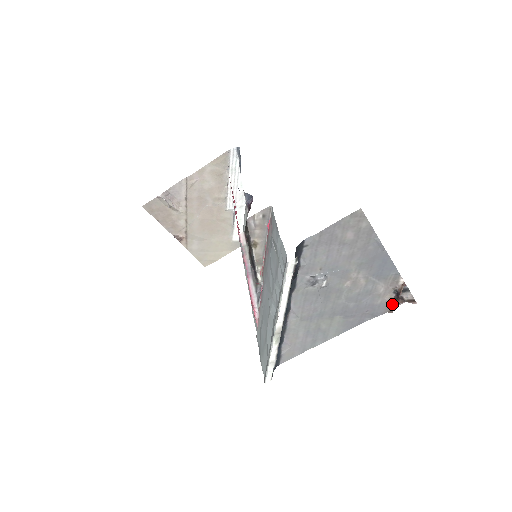
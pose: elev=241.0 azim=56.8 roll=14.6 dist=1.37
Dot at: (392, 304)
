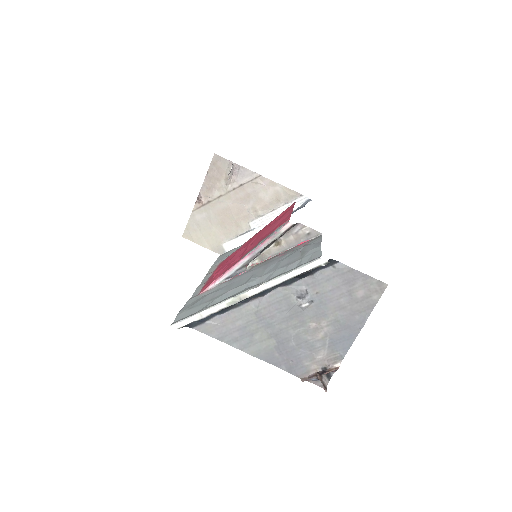
Dot at: (311, 375)
